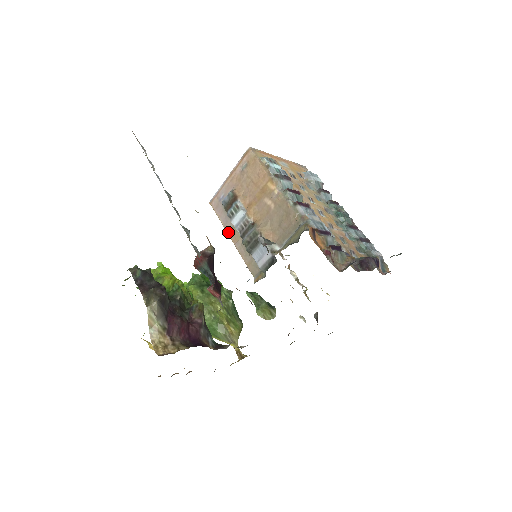
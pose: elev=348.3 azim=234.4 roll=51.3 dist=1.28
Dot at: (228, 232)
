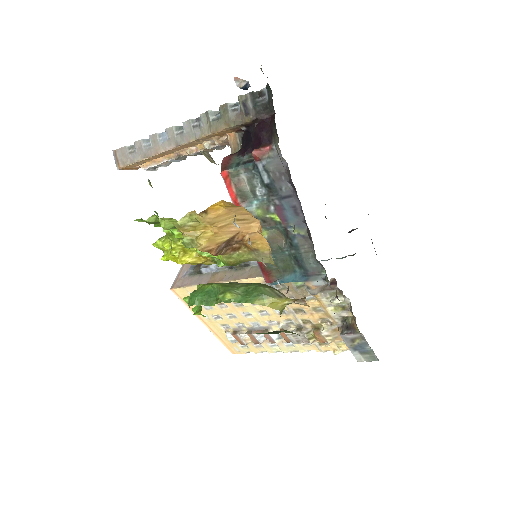
Dot at: (208, 282)
